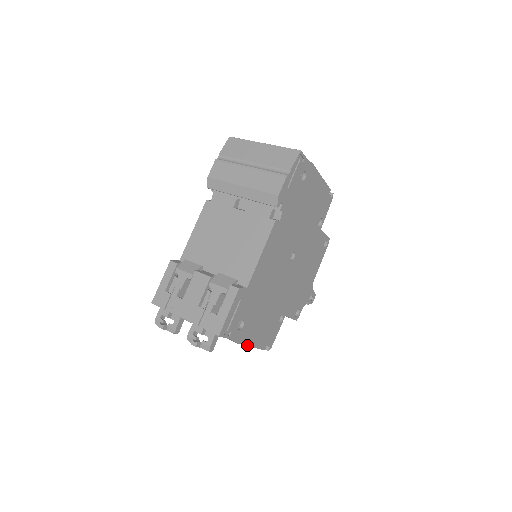
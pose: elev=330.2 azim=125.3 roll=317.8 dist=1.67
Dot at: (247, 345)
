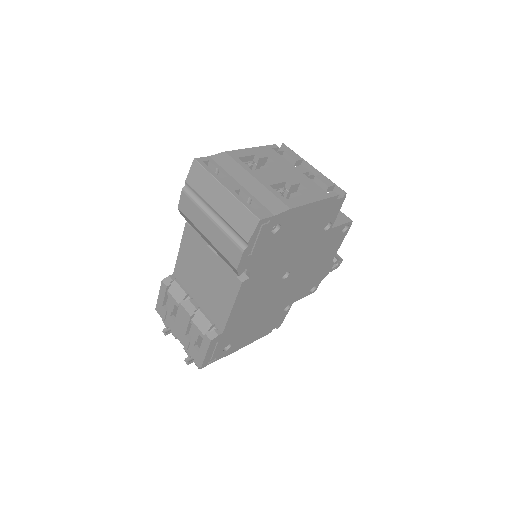
Dot at: (243, 346)
